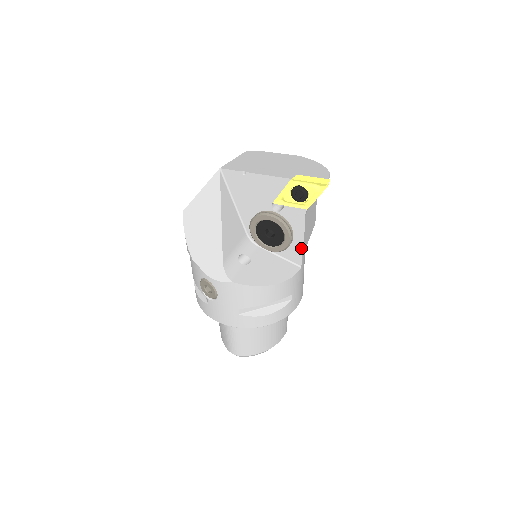
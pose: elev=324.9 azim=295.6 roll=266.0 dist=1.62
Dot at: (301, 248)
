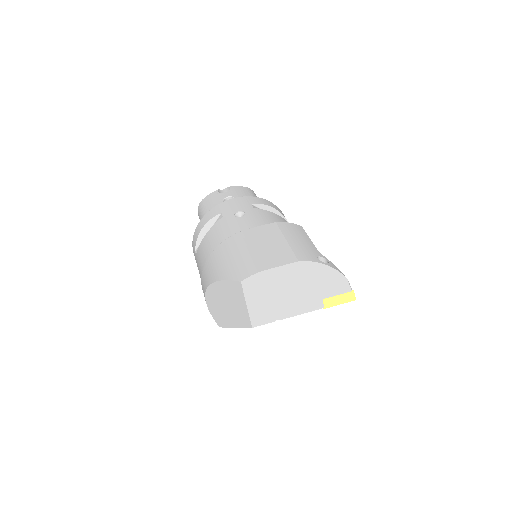
Dot at: occluded
